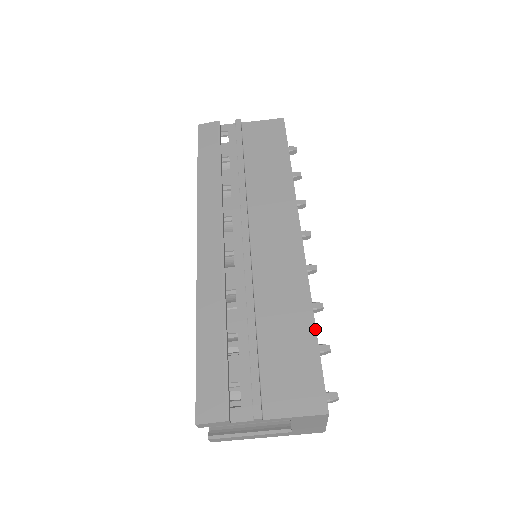
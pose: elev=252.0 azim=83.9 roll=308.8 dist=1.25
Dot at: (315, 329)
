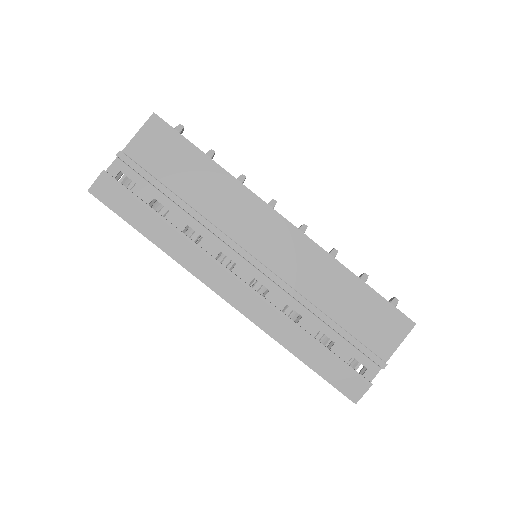
Dot at: (363, 282)
